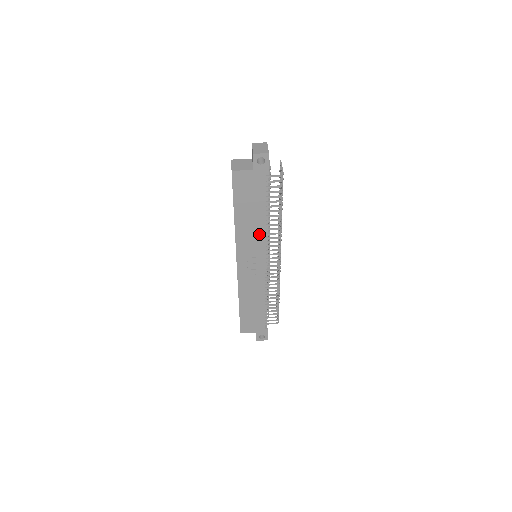
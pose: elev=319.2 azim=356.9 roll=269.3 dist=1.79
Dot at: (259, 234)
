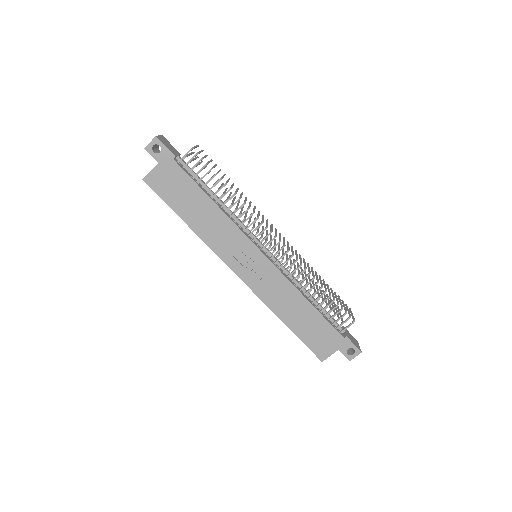
Dot at: (225, 225)
